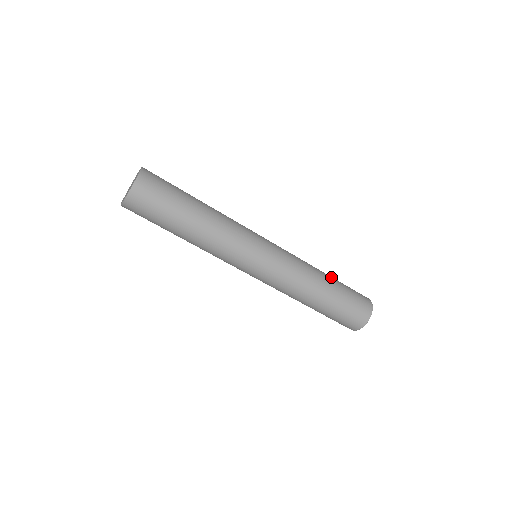
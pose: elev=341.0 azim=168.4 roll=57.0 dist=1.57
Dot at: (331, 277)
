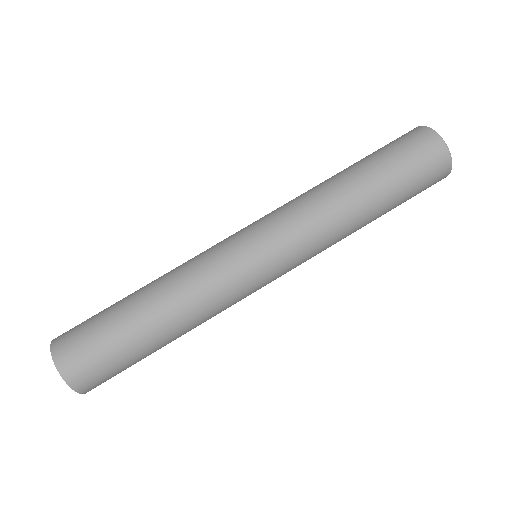
Dot at: (357, 170)
